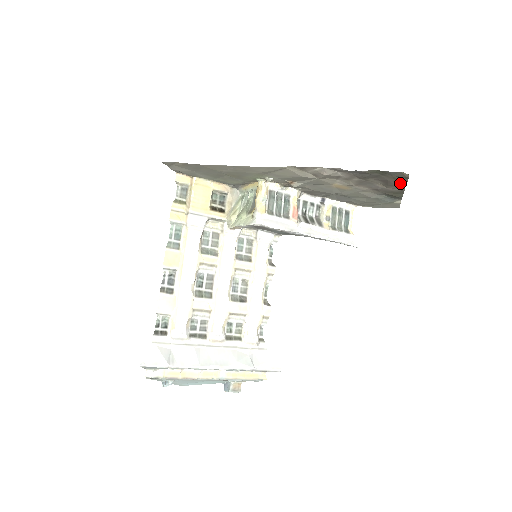
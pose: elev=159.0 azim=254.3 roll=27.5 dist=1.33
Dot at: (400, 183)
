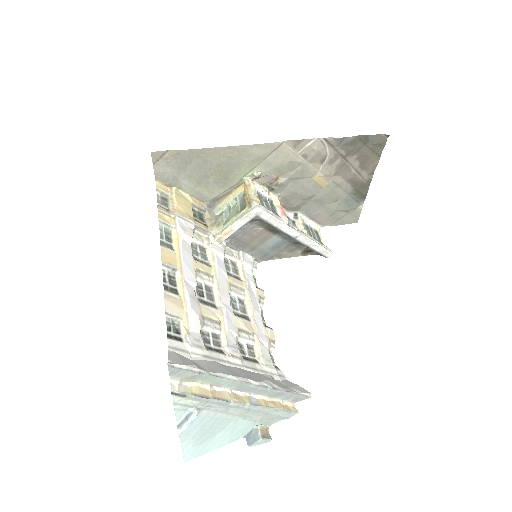
Dot at: (374, 161)
